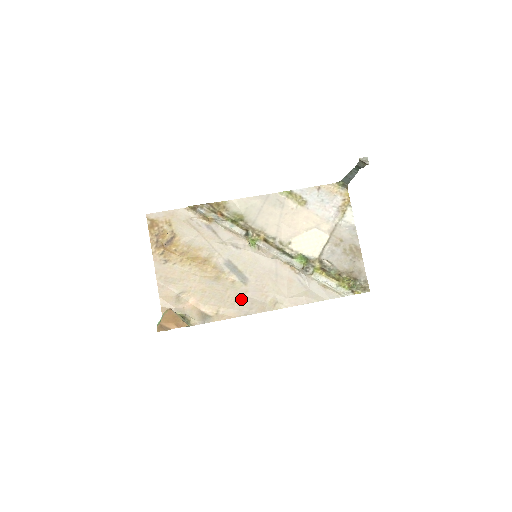
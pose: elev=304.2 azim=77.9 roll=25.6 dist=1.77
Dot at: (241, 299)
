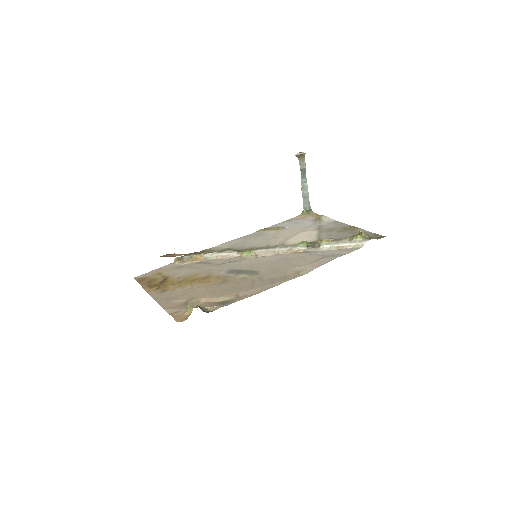
Dot at: (258, 282)
